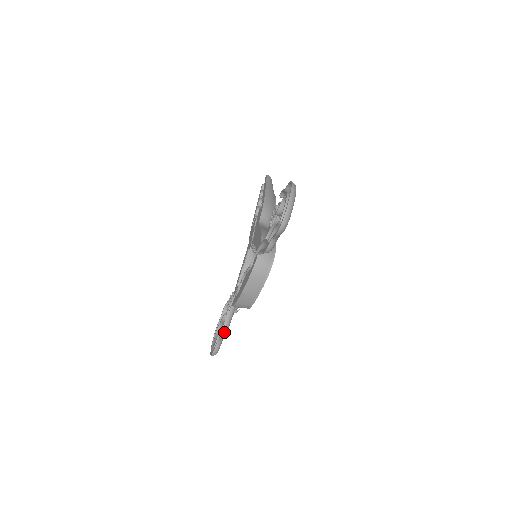
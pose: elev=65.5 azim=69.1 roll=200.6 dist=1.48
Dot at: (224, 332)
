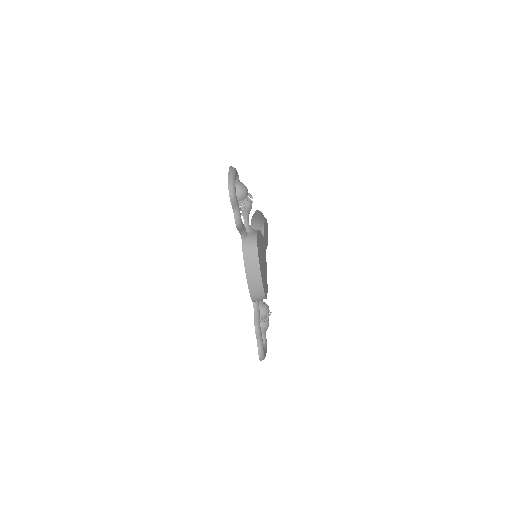
Dot at: (256, 328)
